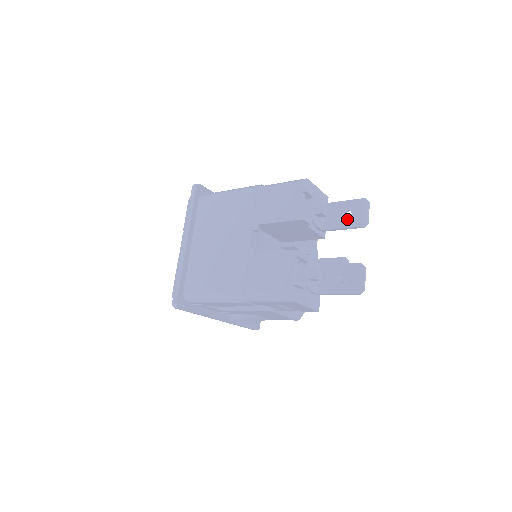
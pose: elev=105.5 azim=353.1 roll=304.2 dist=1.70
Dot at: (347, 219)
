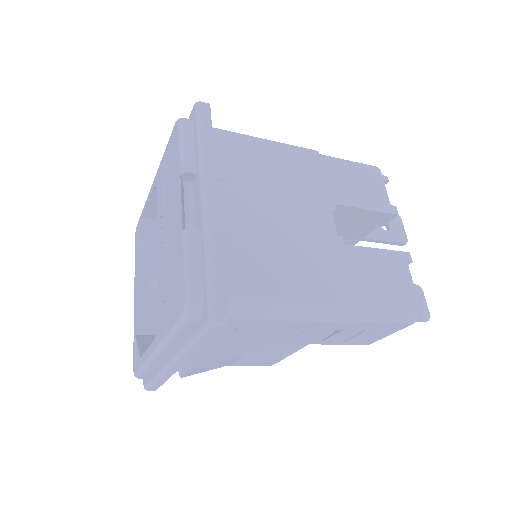
Dot at: (387, 231)
